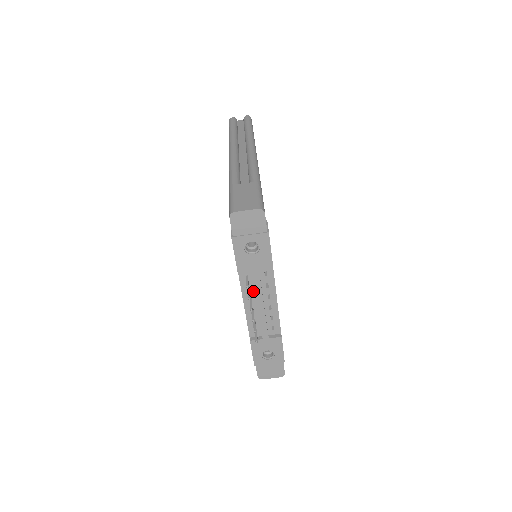
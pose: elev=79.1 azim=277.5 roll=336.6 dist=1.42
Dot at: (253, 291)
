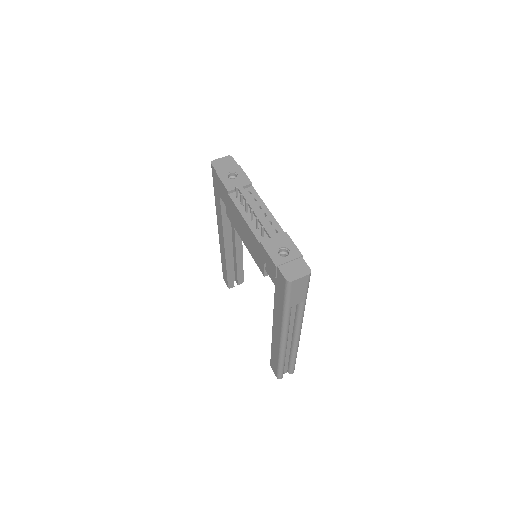
Dot at: occluded
